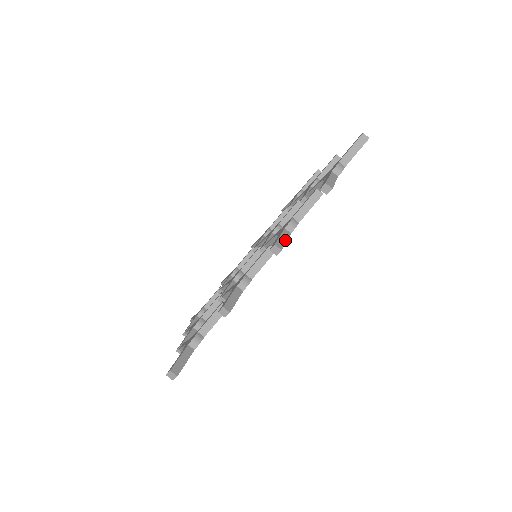
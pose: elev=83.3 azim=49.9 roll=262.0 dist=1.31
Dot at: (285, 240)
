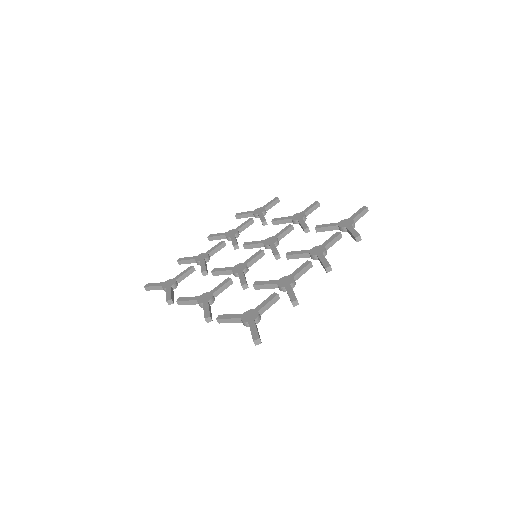
Dot at: occluded
